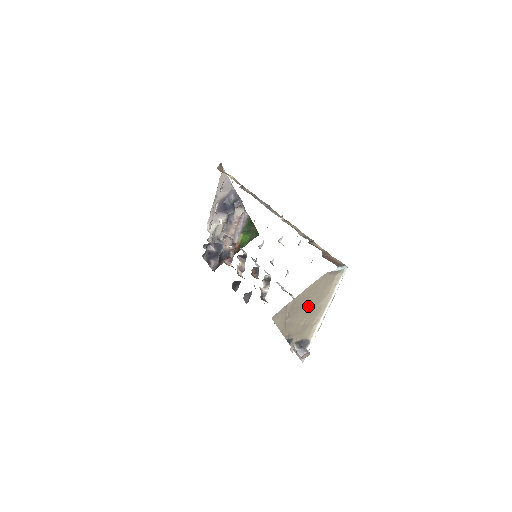
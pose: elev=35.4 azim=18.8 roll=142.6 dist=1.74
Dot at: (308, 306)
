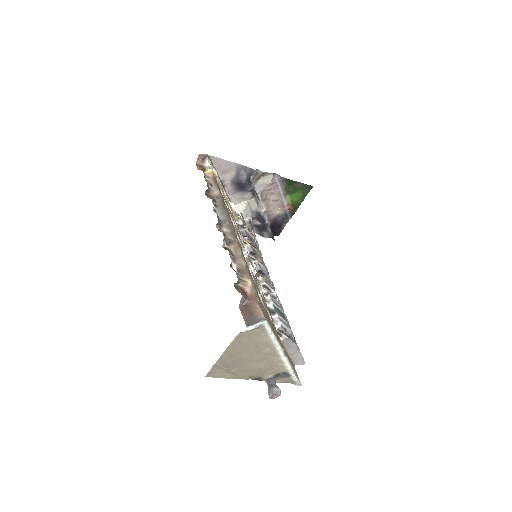
Dot at: (249, 356)
